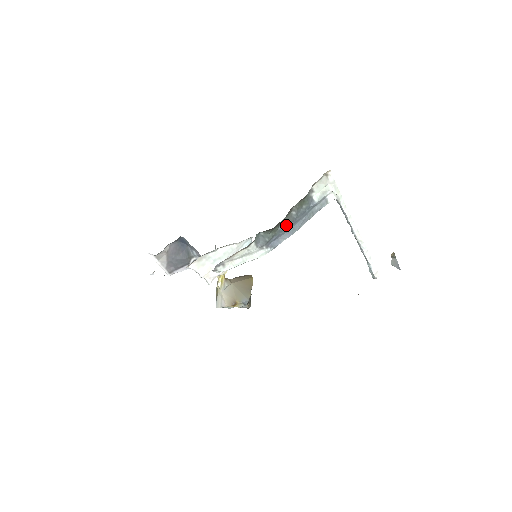
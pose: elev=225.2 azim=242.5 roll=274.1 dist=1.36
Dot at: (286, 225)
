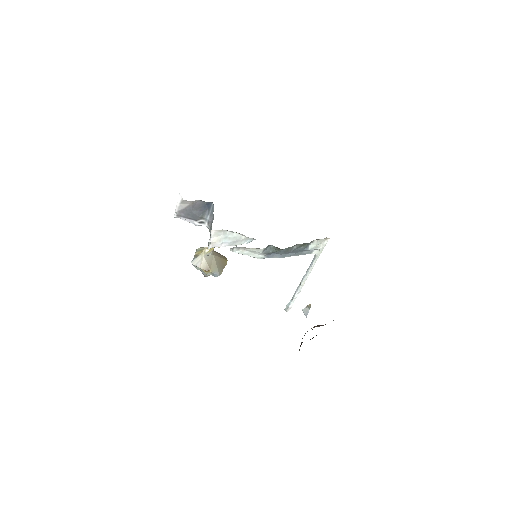
Dot at: (286, 251)
